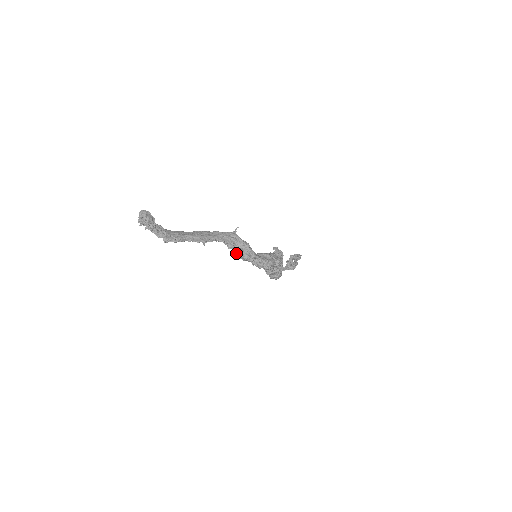
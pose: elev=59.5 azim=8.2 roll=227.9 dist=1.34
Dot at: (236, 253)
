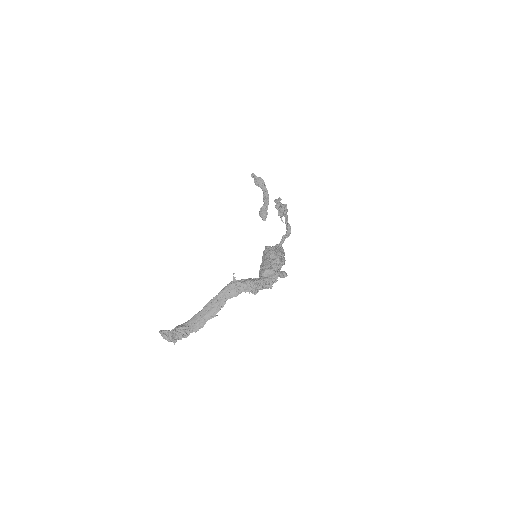
Dot at: occluded
